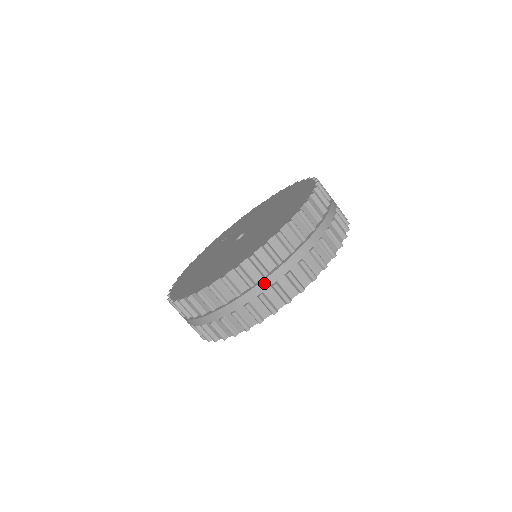
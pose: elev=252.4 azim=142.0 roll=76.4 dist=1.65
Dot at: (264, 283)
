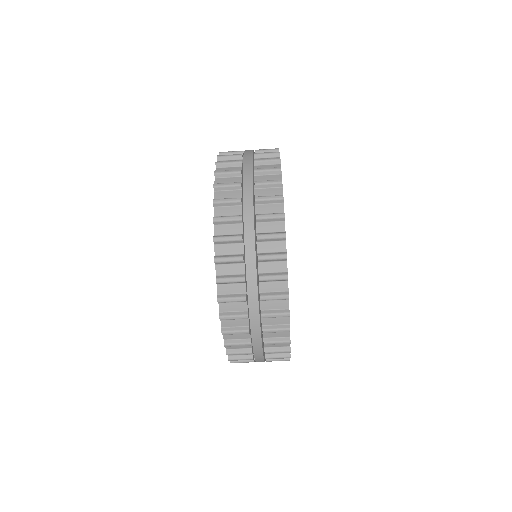
Dot at: (251, 306)
